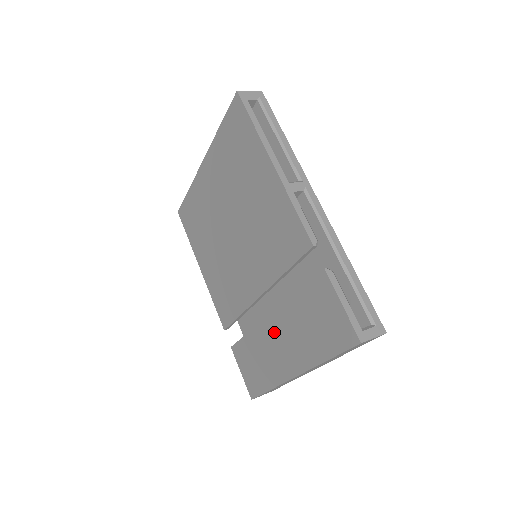
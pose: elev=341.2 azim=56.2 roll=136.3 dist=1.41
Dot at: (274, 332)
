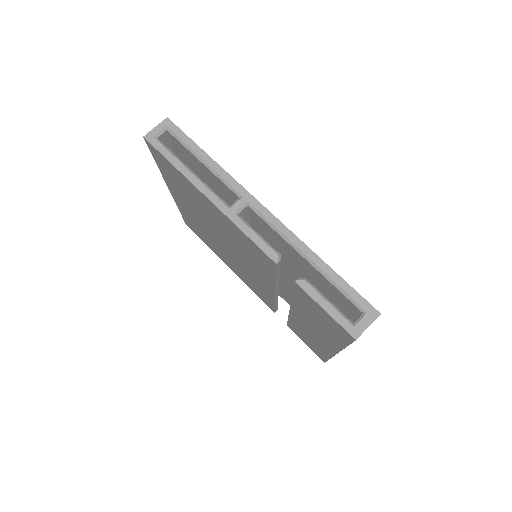
Dot at: (301, 321)
